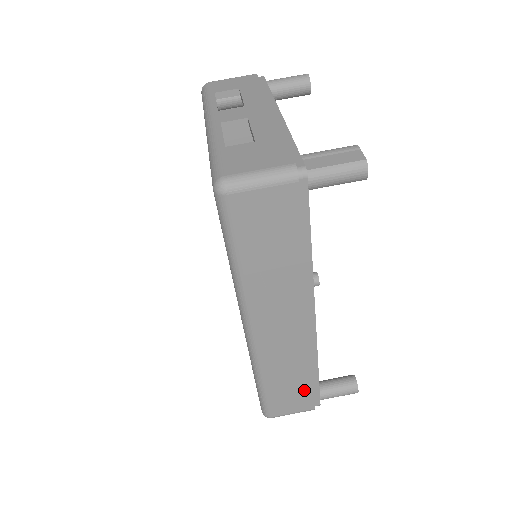
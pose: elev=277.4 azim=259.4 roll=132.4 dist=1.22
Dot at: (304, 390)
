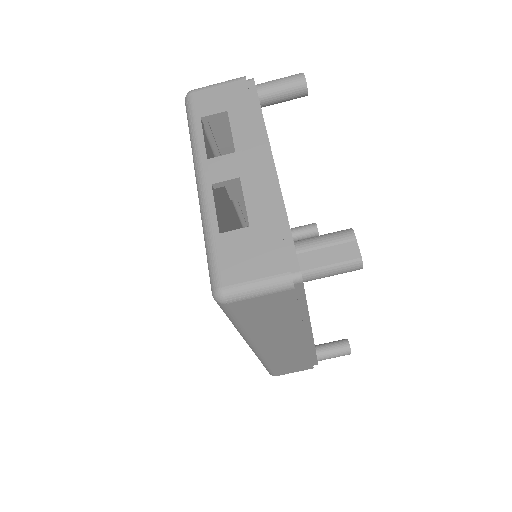
Dot at: (304, 363)
